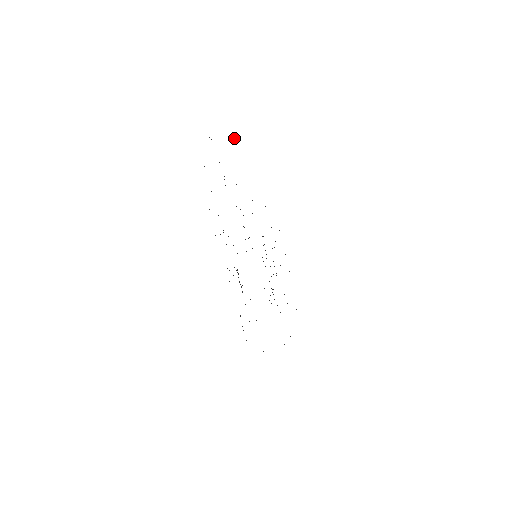
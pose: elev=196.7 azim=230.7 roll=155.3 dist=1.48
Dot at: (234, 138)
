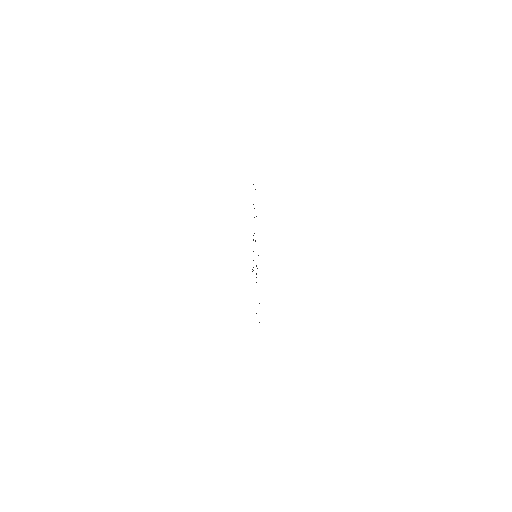
Dot at: occluded
